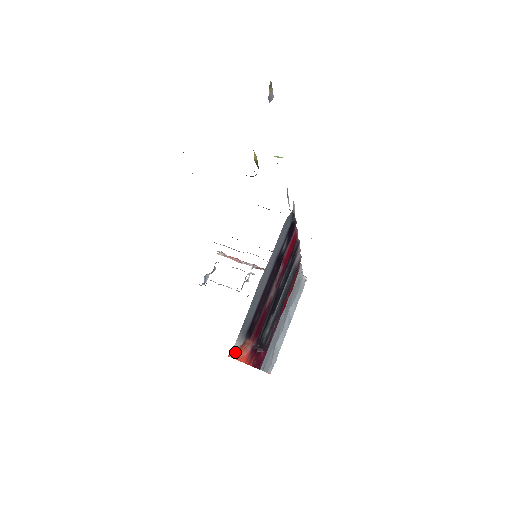
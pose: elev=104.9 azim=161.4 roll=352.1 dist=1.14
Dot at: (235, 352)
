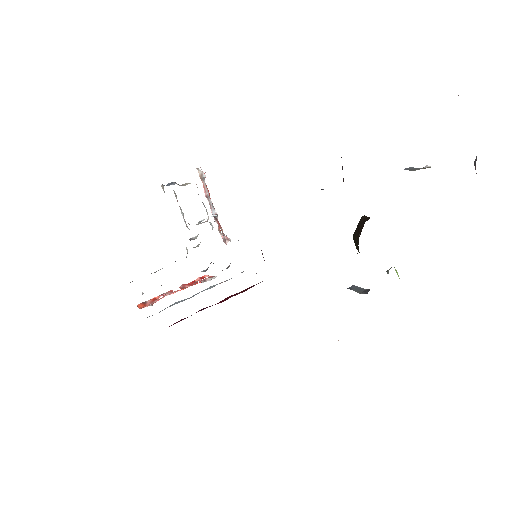
Dot at: occluded
